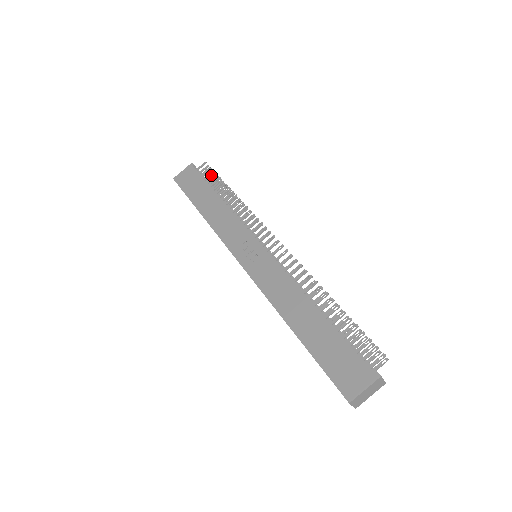
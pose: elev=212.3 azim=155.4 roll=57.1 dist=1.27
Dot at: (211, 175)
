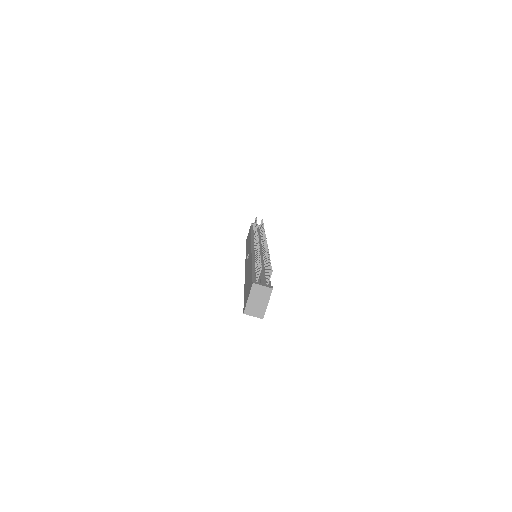
Dot at: occluded
